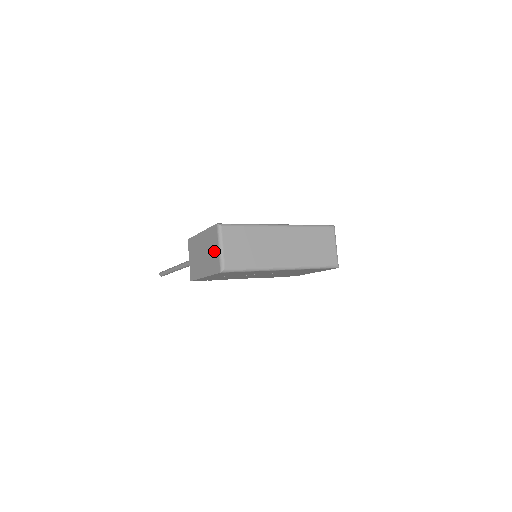
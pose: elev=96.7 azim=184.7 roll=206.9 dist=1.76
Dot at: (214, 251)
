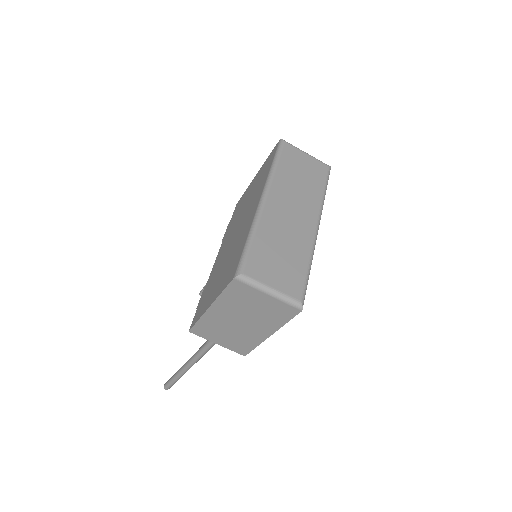
Dot at: (262, 304)
